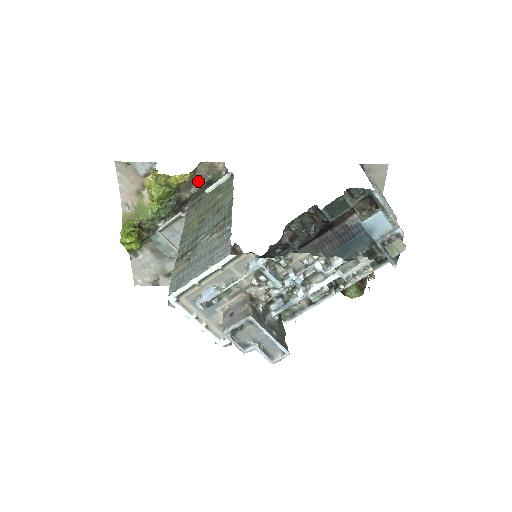
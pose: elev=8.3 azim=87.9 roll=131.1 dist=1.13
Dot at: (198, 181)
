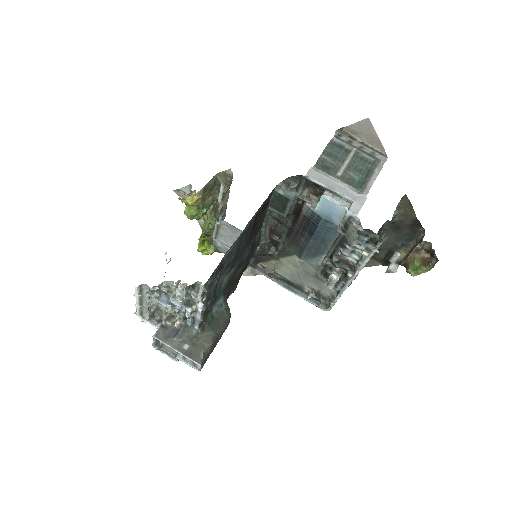
Dot at: (226, 189)
